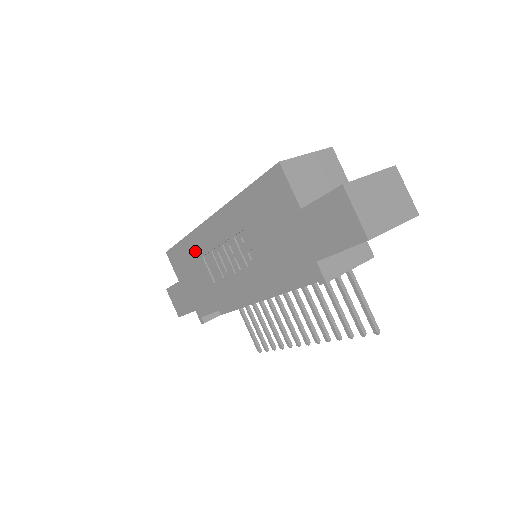
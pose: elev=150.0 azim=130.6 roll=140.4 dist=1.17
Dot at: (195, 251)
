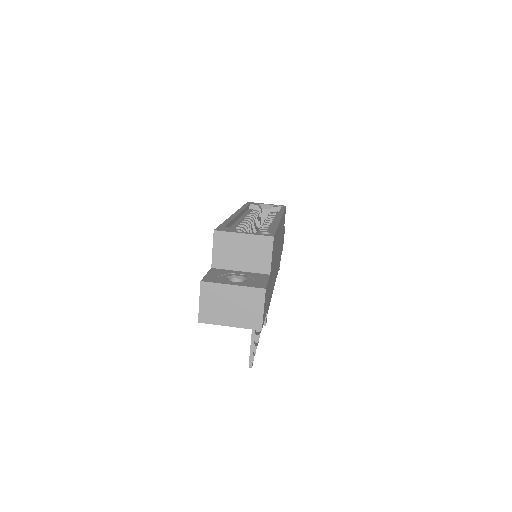
Dot at: occluded
